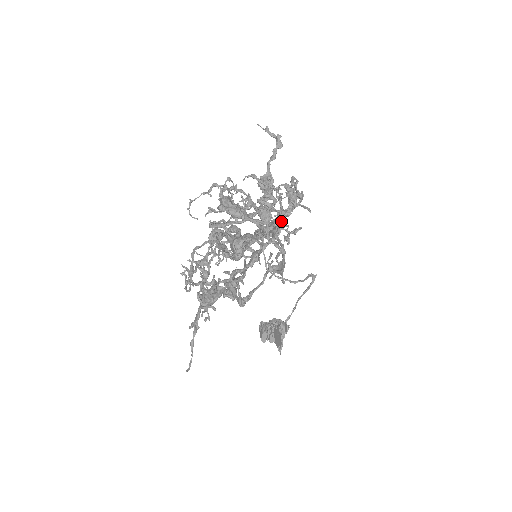
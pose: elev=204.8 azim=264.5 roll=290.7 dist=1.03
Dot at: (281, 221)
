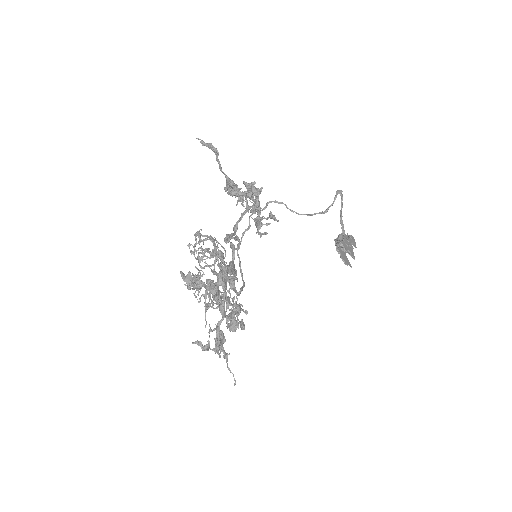
Dot at: (259, 210)
